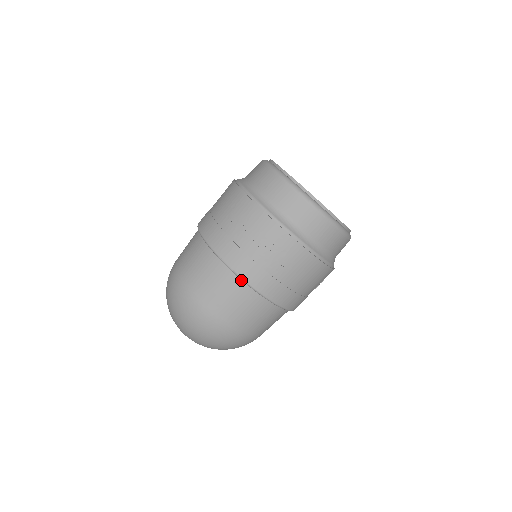
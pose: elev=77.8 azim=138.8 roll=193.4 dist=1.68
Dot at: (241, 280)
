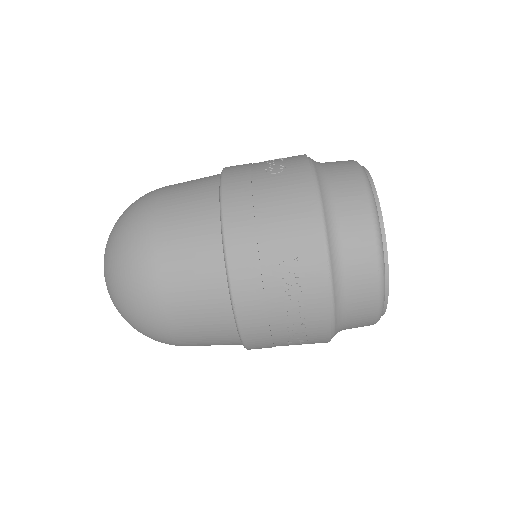
Dot at: (237, 331)
